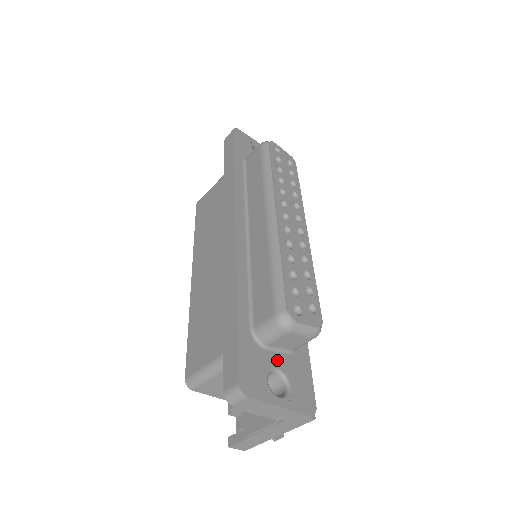
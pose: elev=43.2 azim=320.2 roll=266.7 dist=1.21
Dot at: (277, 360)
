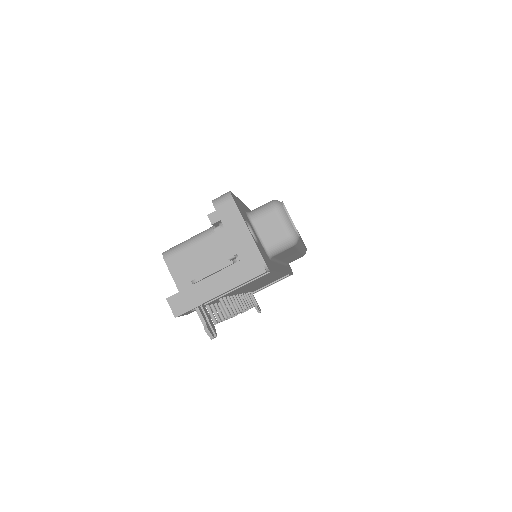
Dot at: (255, 234)
